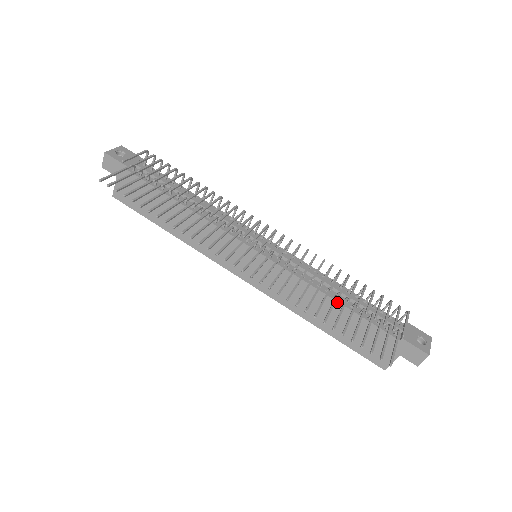
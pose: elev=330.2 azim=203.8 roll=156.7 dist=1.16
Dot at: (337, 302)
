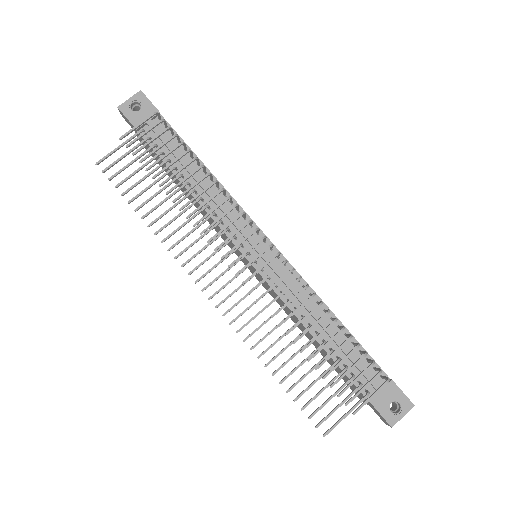
Dot at: (316, 340)
